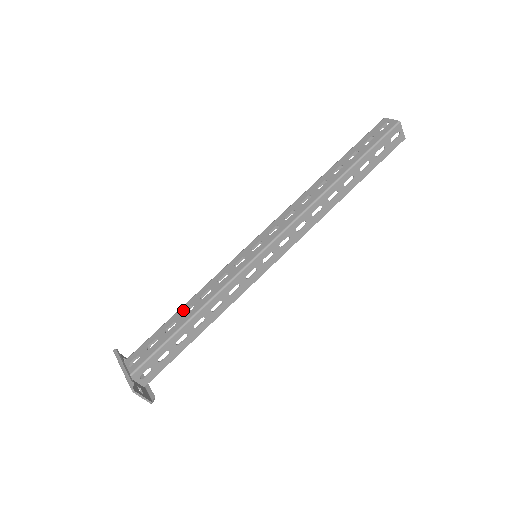
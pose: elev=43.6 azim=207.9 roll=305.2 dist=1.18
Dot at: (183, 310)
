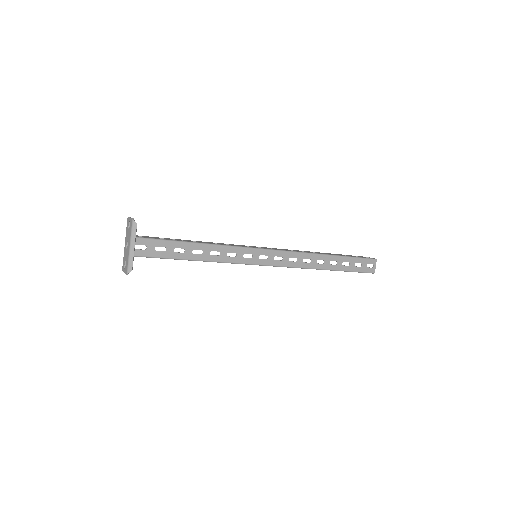
Dot at: (196, 248)
